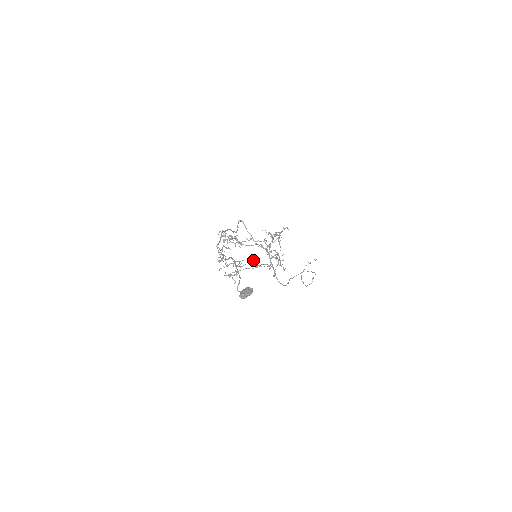
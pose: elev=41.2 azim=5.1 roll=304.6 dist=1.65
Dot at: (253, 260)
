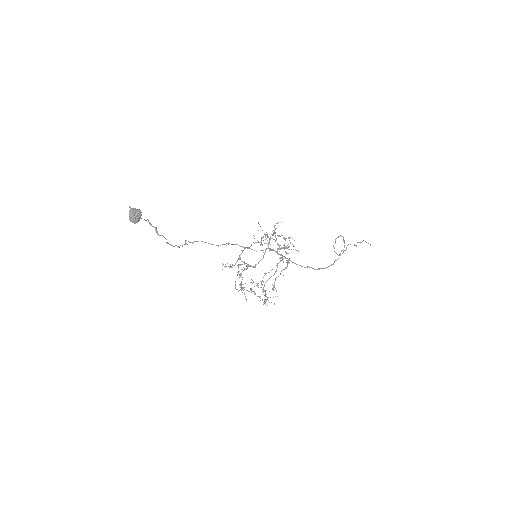
Dot at: occluded
